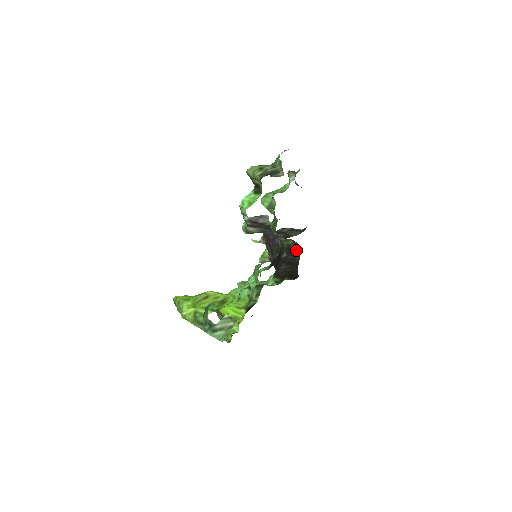
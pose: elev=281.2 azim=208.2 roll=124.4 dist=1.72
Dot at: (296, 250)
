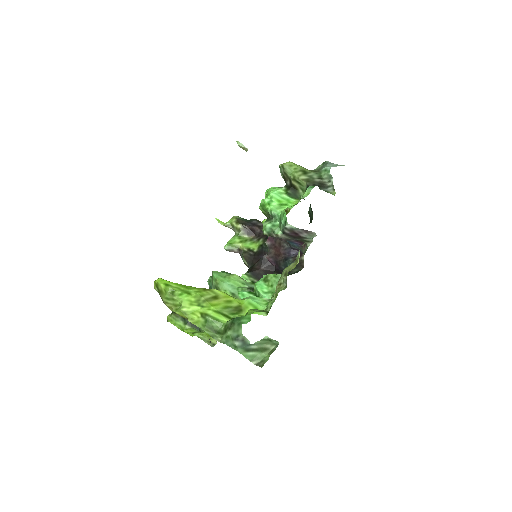
Dot at: occluded
